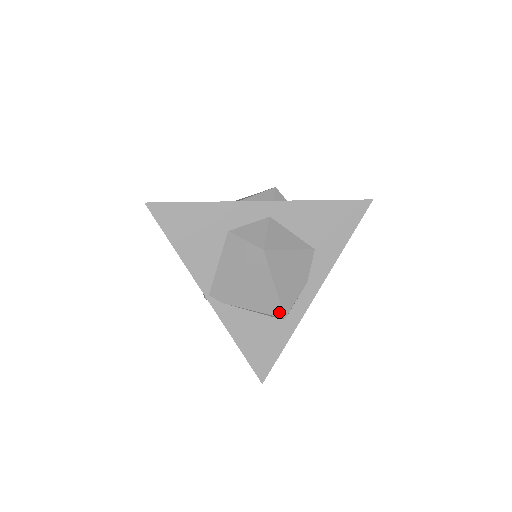
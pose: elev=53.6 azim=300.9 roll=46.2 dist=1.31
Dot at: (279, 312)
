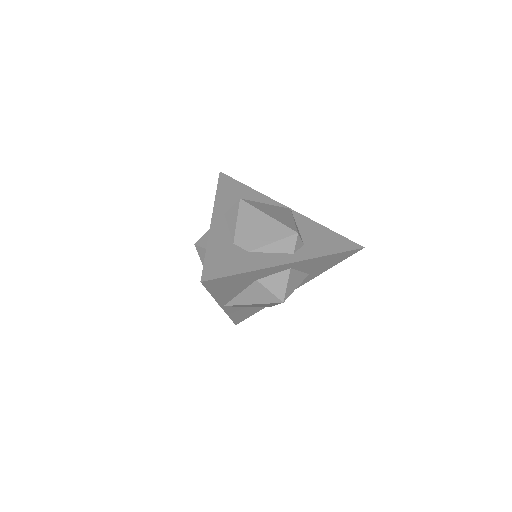
Dot at: occluded
